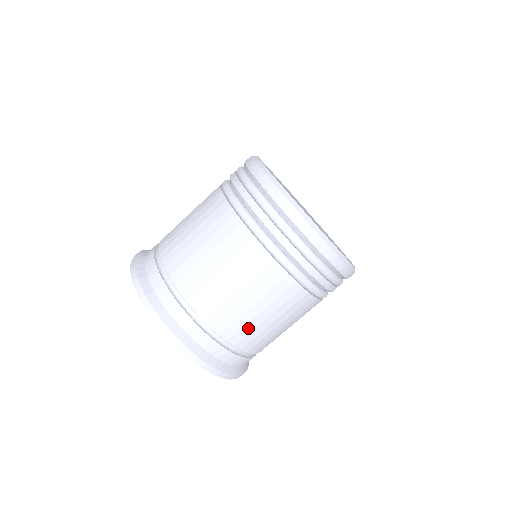
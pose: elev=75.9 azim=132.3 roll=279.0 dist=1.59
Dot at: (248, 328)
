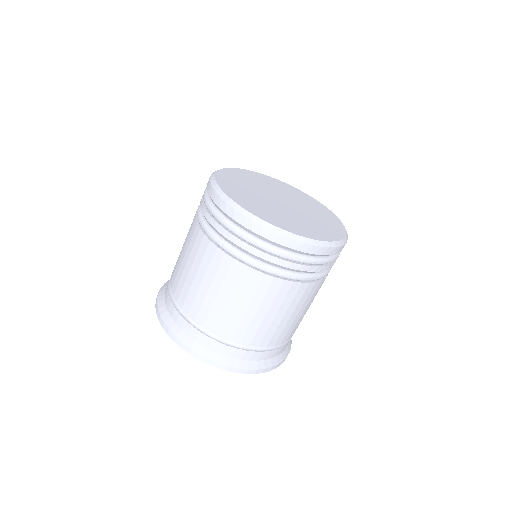
Dot at: (224, 318)
